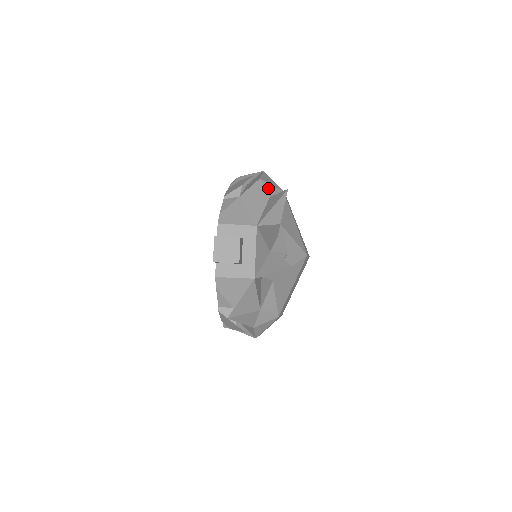
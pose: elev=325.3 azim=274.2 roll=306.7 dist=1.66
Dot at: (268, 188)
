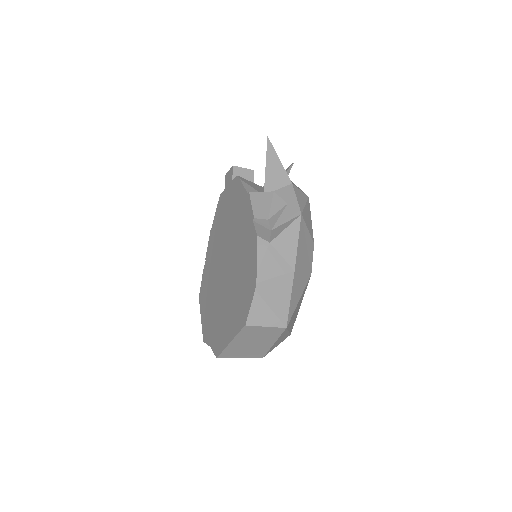
Dot at: occluded
